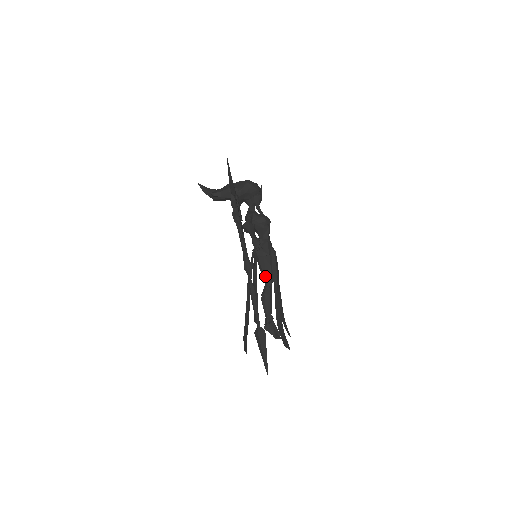
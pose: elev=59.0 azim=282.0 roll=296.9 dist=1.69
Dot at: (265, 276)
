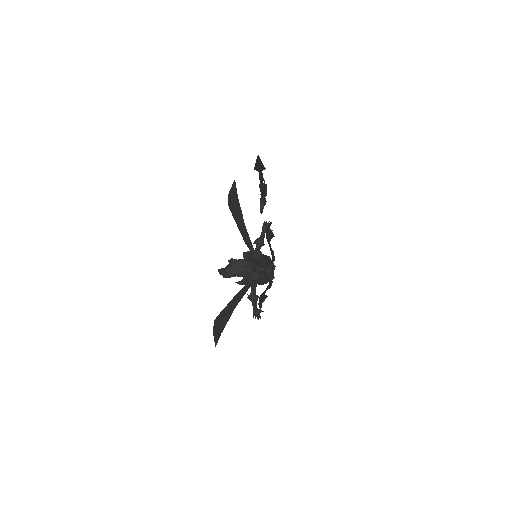
Dot at: occluded
